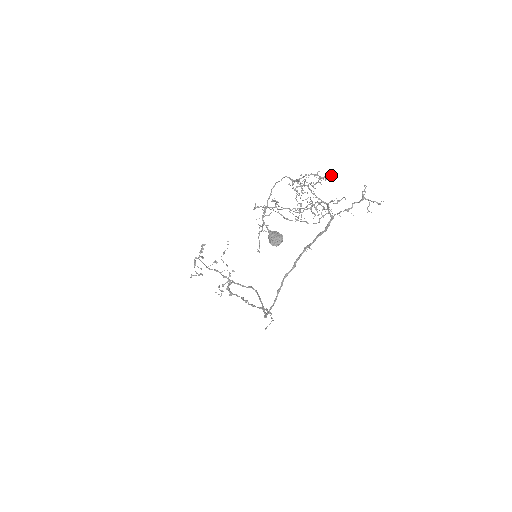
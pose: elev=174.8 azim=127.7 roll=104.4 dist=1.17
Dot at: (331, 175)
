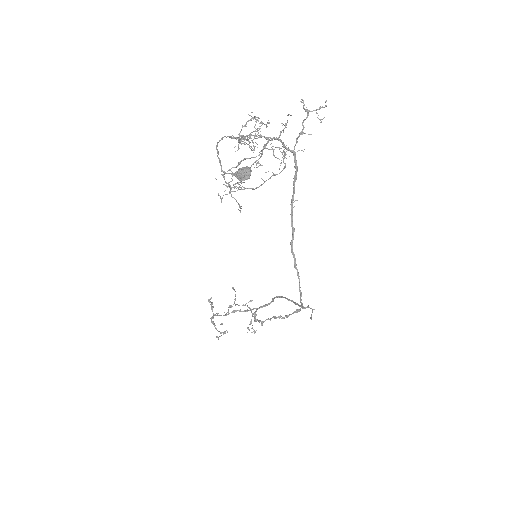
Dot at: (268, 122)
